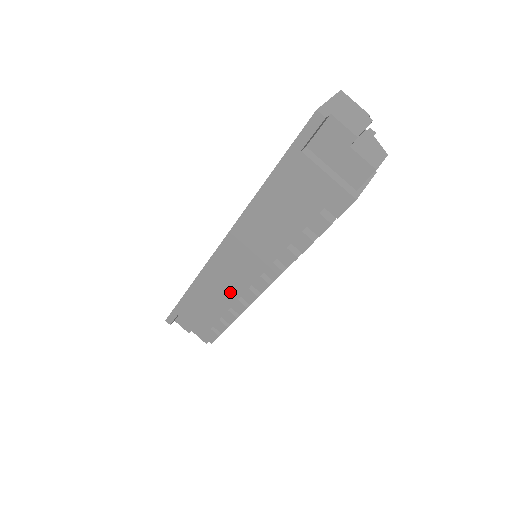
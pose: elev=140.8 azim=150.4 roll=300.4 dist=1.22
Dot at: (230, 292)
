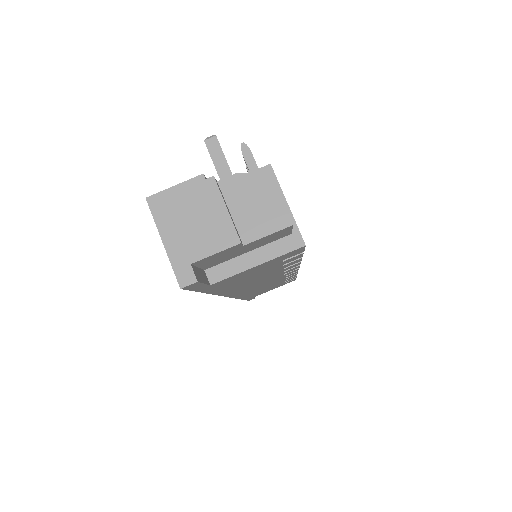
Dot at: (273, 283)
